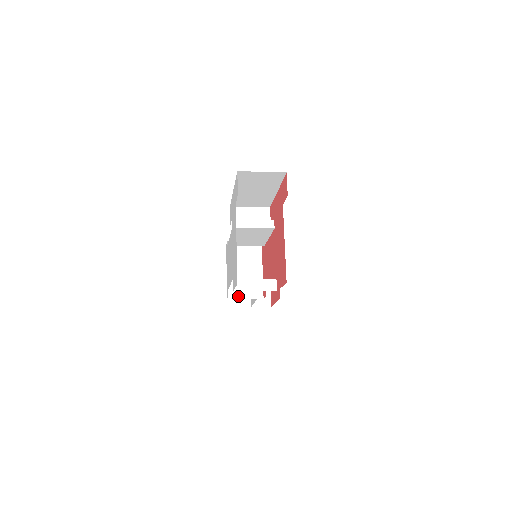
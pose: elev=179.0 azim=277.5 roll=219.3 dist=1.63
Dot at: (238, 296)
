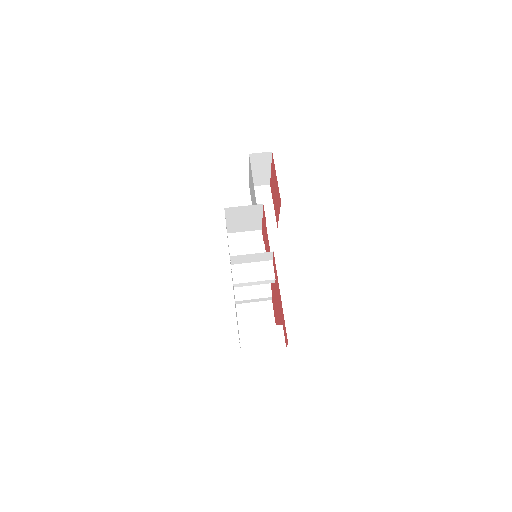
Dot at: (237, 231)
